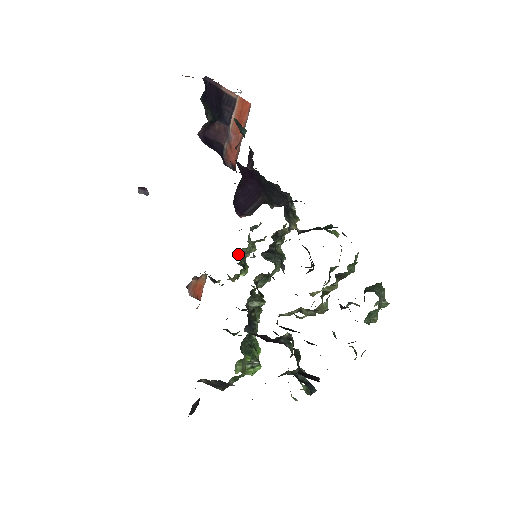
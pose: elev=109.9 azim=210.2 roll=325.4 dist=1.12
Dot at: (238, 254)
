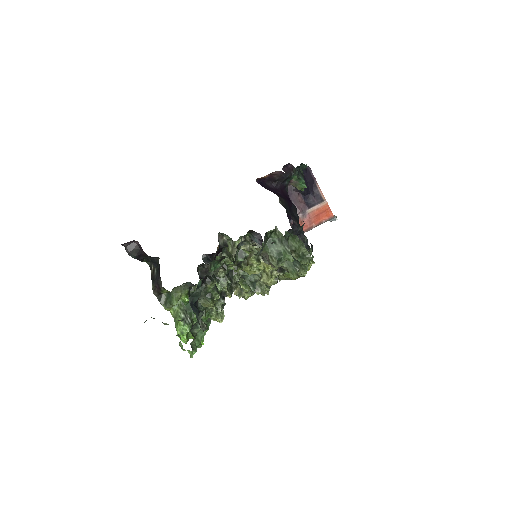
Dot at: occluded
